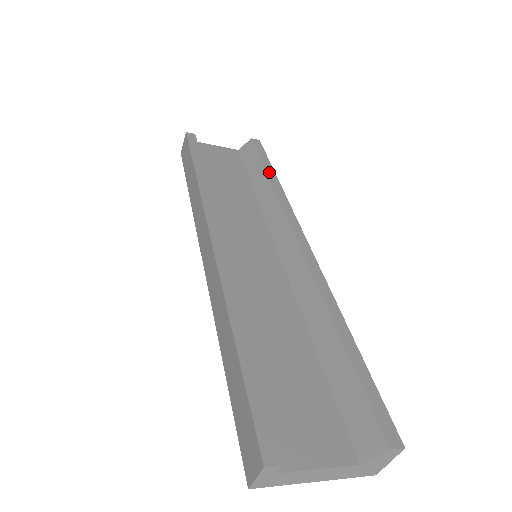
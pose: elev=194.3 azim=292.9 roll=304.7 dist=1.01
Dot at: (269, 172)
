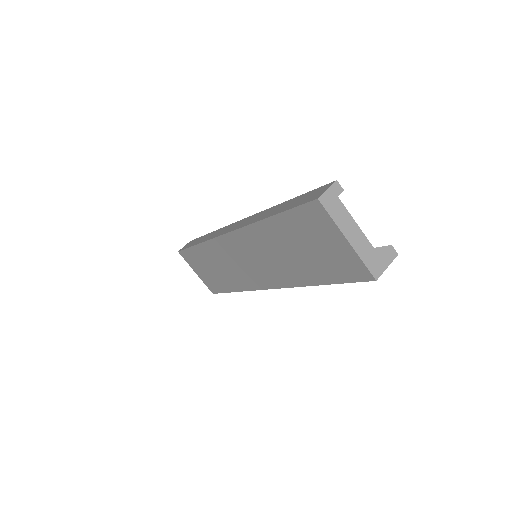
Dot at: occluded
